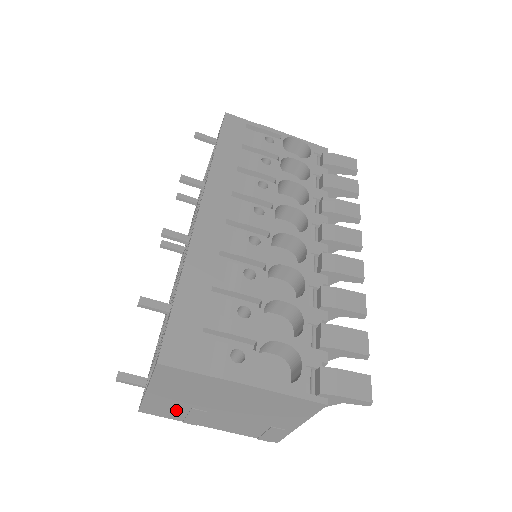
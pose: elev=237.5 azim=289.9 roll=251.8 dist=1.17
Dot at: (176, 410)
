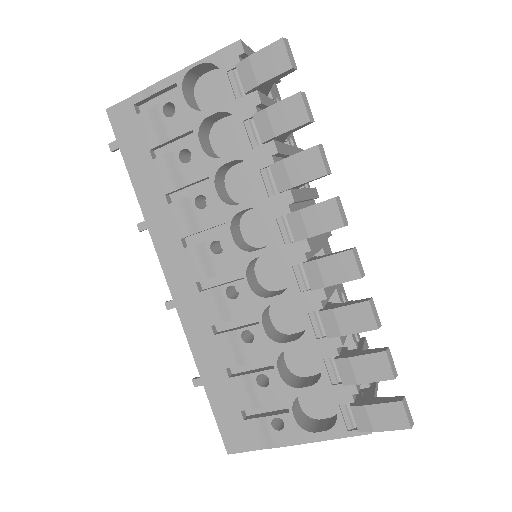
Dot at: occluded
